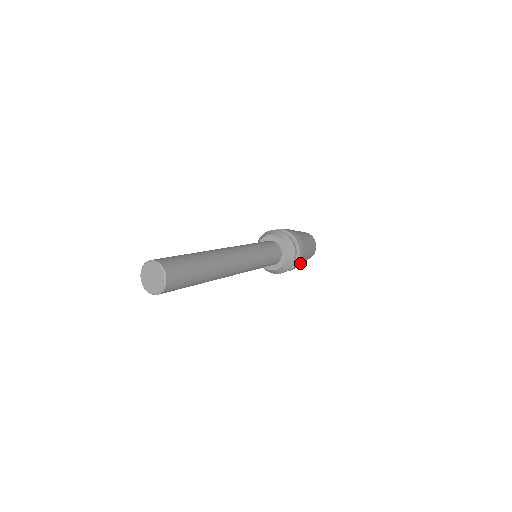
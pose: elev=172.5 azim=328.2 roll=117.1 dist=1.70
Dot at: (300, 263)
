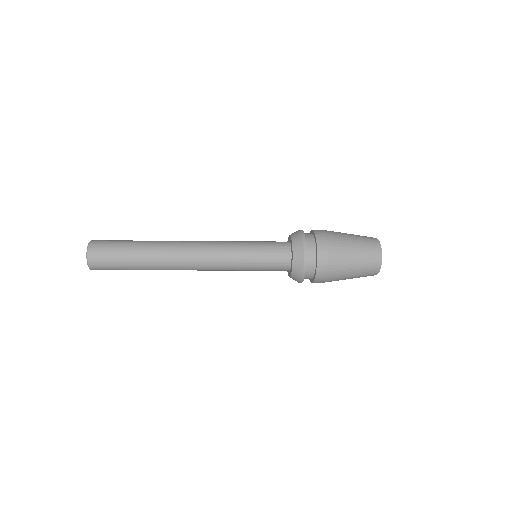
Dot at: (332, 259)
